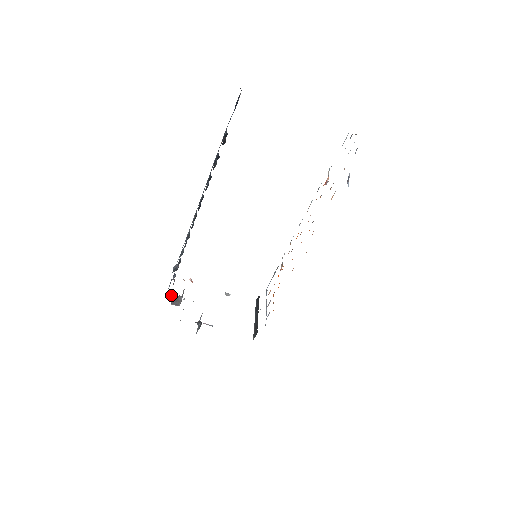
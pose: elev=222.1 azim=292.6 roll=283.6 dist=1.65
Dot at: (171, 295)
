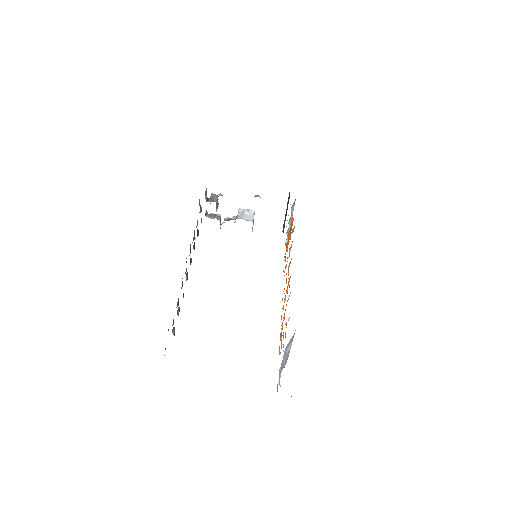
Dot at: occluded
